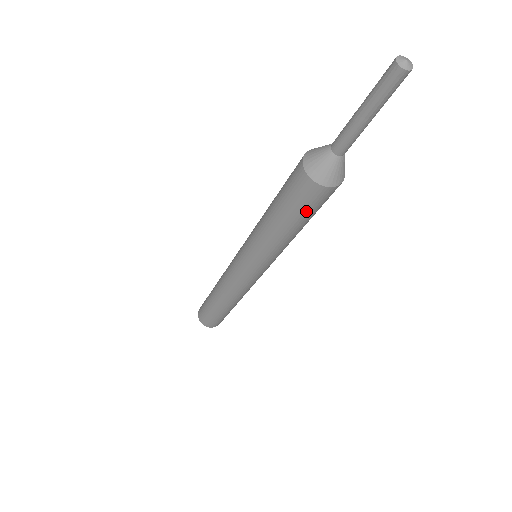
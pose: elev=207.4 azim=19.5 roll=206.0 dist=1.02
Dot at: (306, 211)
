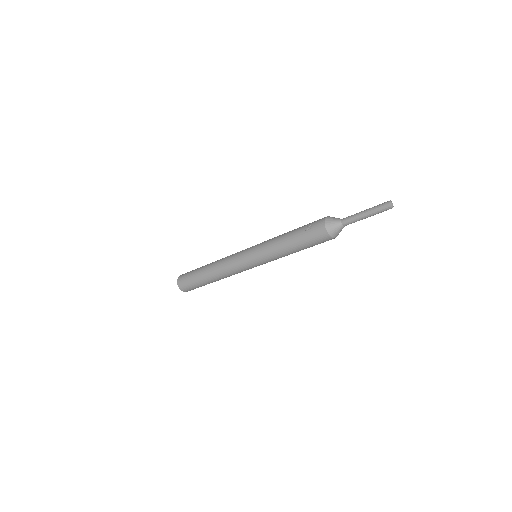
Dot at: occluded
